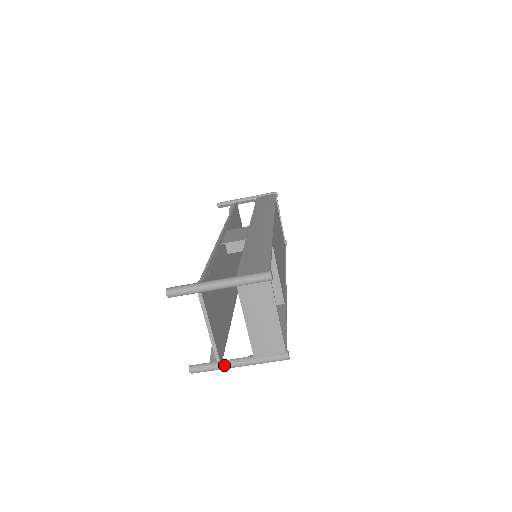
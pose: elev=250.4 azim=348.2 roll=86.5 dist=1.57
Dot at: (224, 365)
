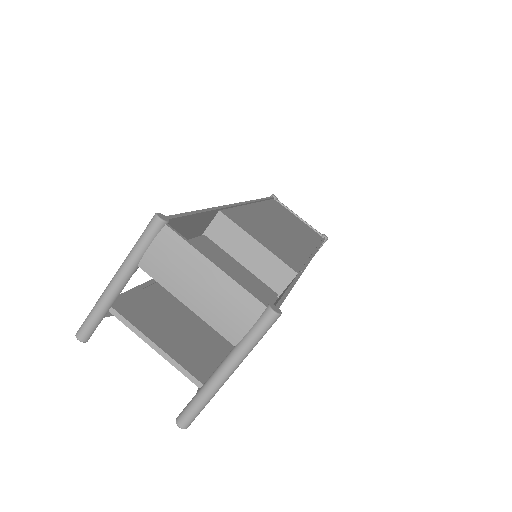
Dot at: (208, 386)
